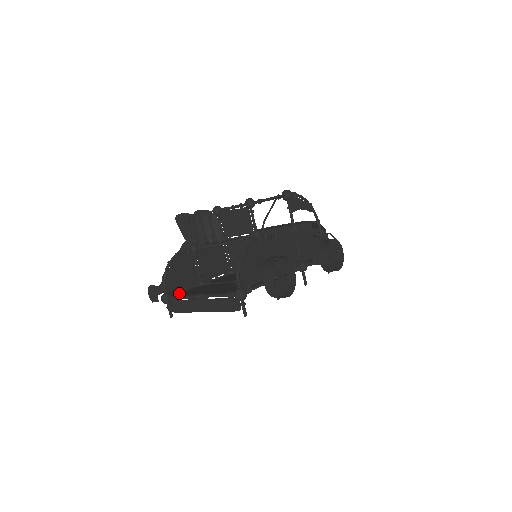
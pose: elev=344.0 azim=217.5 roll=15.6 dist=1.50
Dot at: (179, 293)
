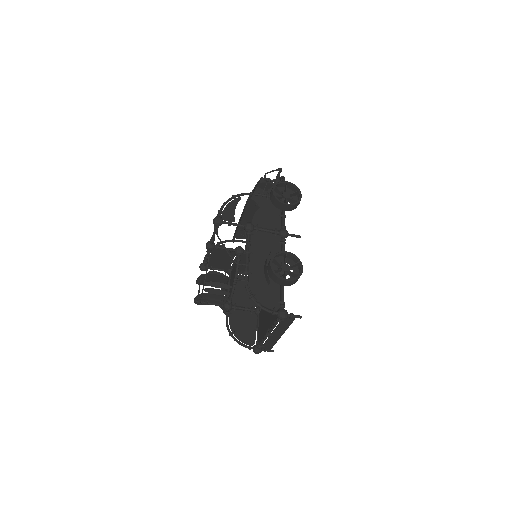
Dot at: (258, 337)
